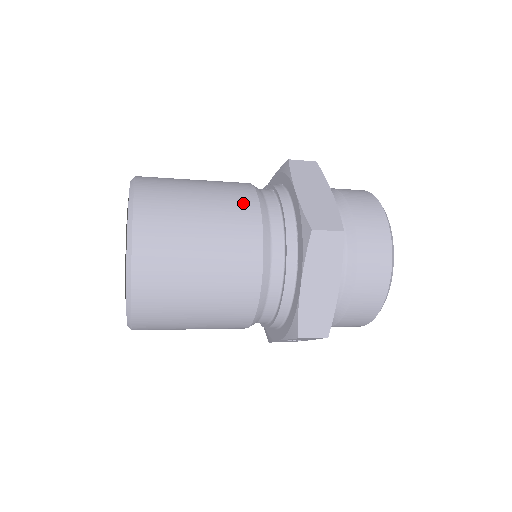
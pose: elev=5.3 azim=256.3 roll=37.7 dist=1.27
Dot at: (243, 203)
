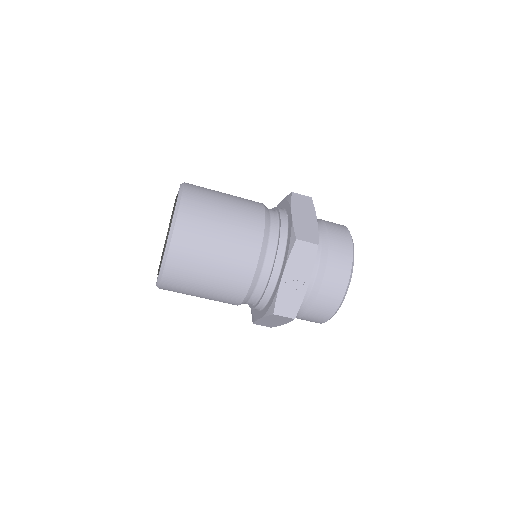
Dot at: occluded
